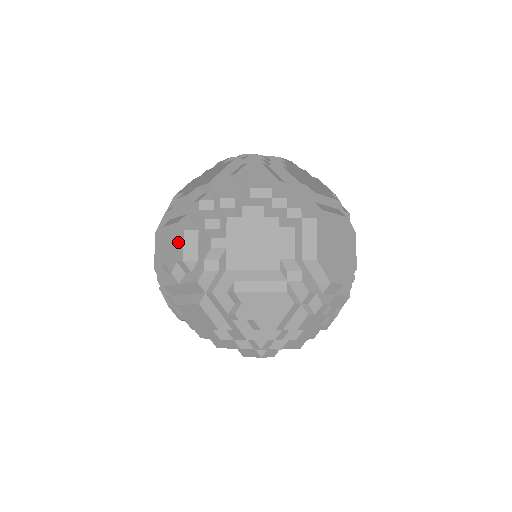
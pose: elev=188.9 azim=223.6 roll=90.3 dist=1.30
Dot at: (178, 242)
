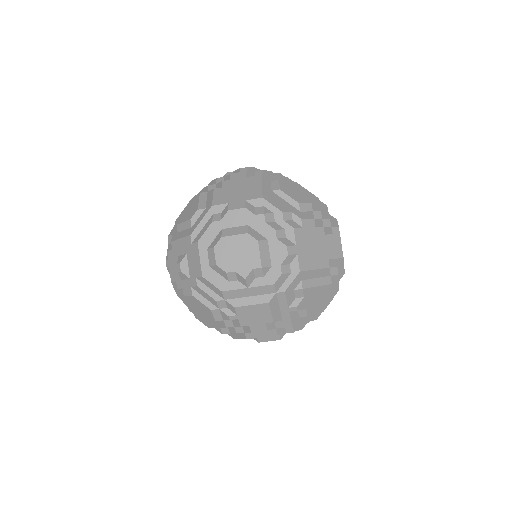
Dot at: (251, 251)
